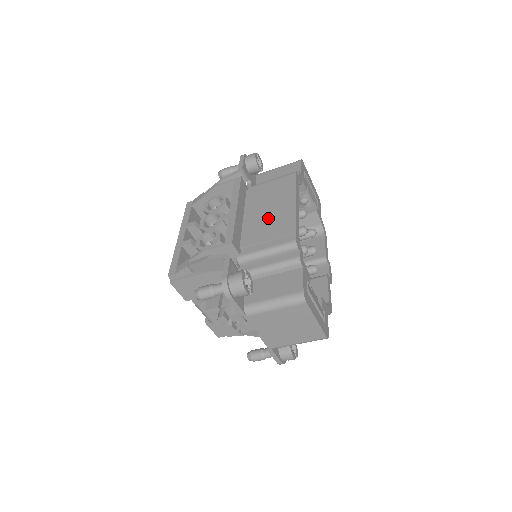
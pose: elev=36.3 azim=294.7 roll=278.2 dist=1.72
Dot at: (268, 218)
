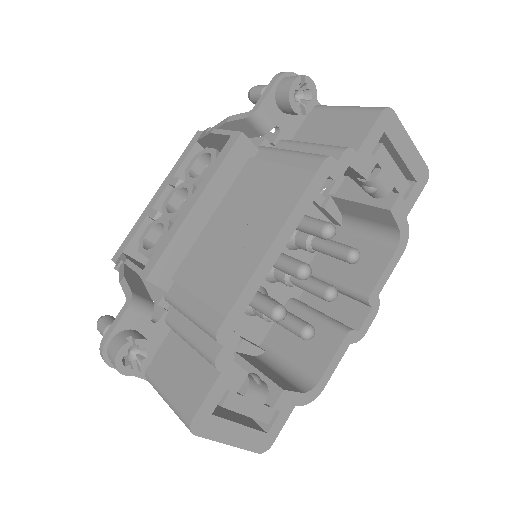
Dot at: (227, 246)
